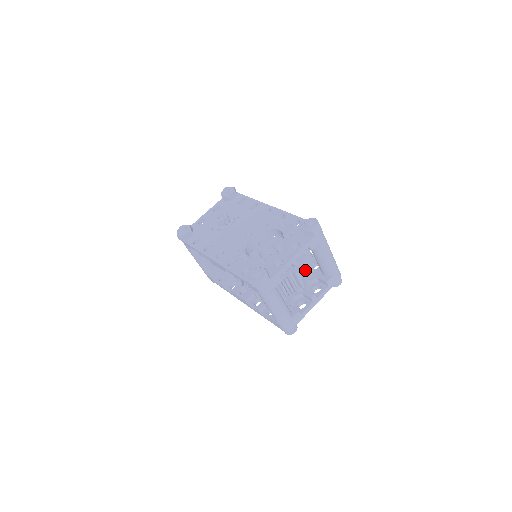
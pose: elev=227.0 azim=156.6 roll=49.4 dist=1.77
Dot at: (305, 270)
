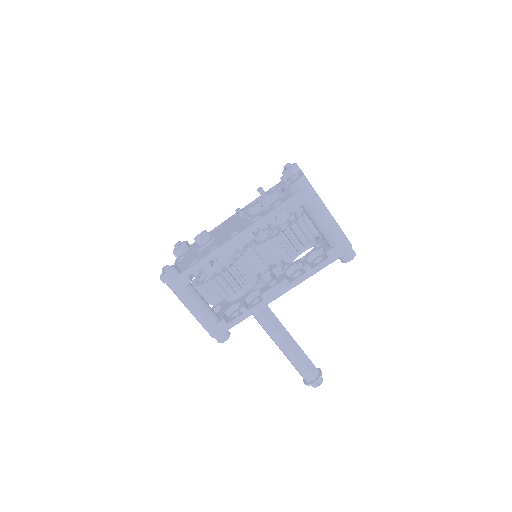
Dot at: occluded
